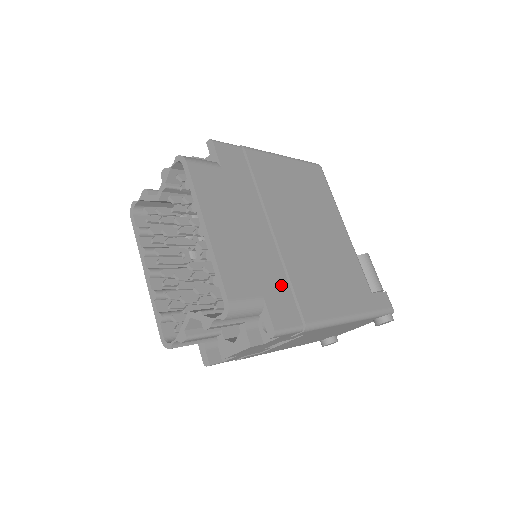
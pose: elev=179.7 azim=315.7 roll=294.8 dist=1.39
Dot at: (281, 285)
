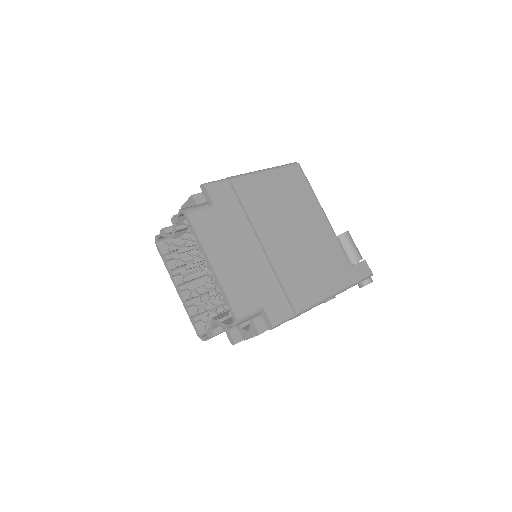
Dot at: (274, 288)
